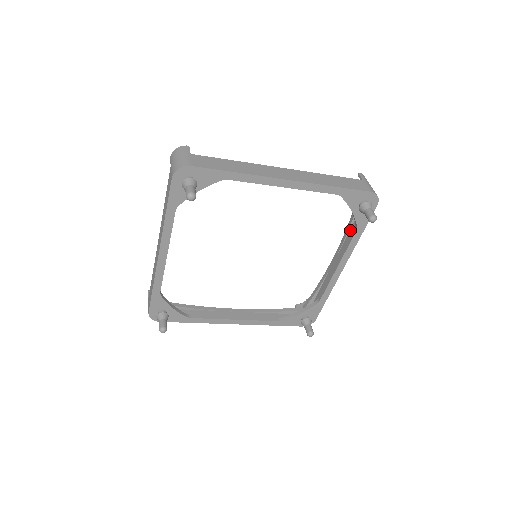
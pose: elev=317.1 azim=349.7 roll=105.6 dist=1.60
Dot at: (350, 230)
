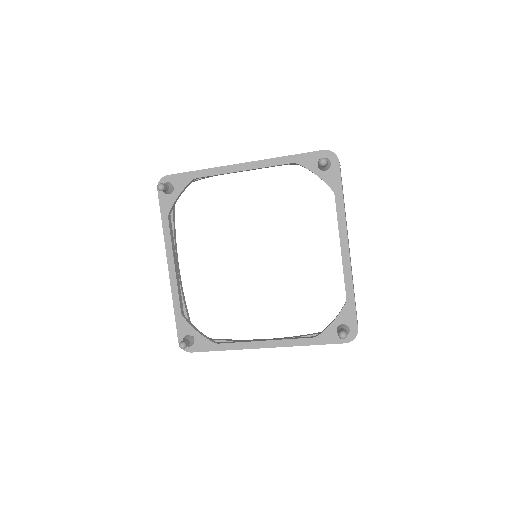
Dot at: occluded
